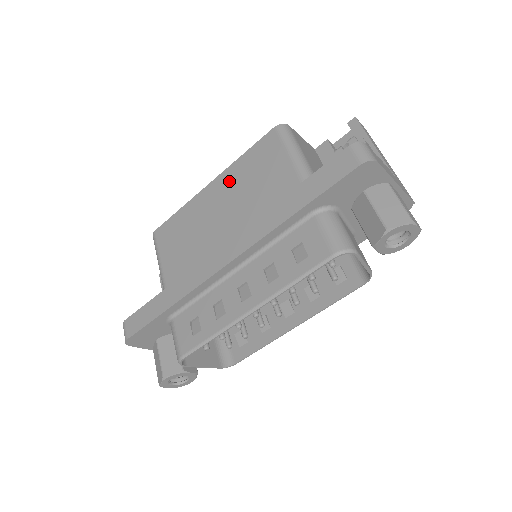
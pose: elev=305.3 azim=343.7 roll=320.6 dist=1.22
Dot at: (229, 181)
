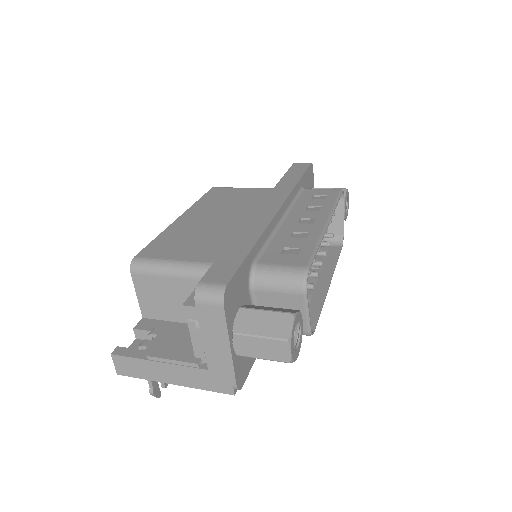
Dot at: (203, 209)
